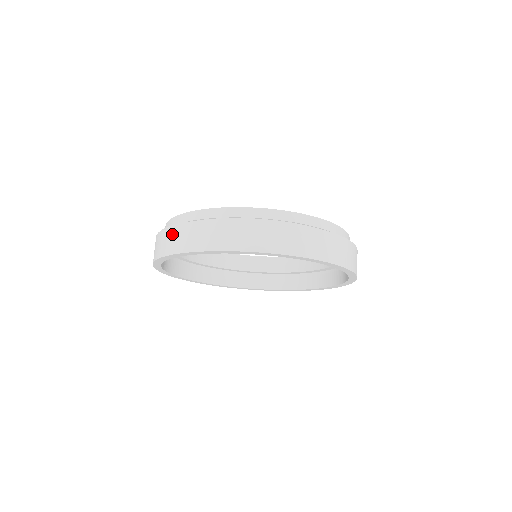
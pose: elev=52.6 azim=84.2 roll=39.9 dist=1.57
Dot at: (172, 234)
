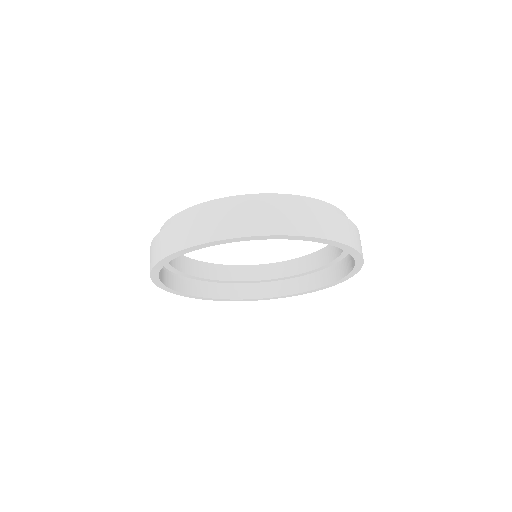
Dot at: (161, 239)
